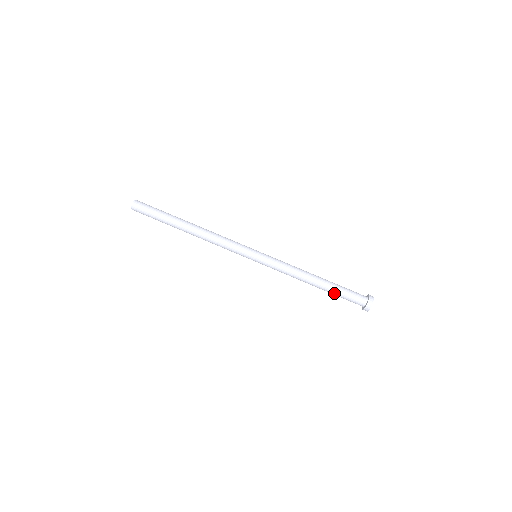
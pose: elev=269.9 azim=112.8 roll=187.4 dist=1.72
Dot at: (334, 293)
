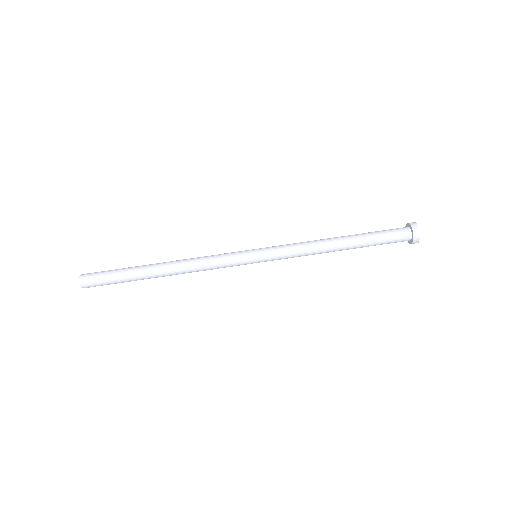
Dot at: (367, 246)
